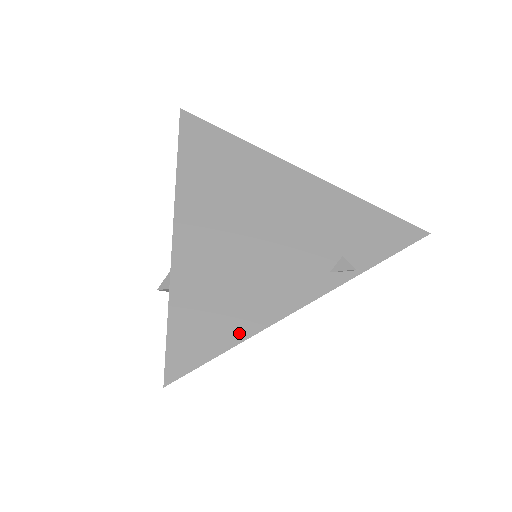
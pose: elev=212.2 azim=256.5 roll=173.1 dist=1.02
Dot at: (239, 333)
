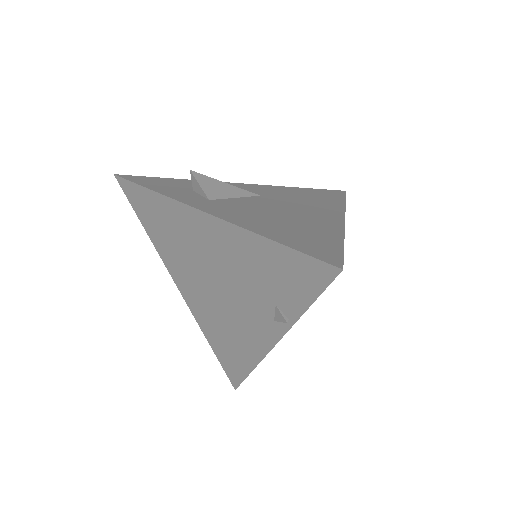
Dot at: (248, 365)
